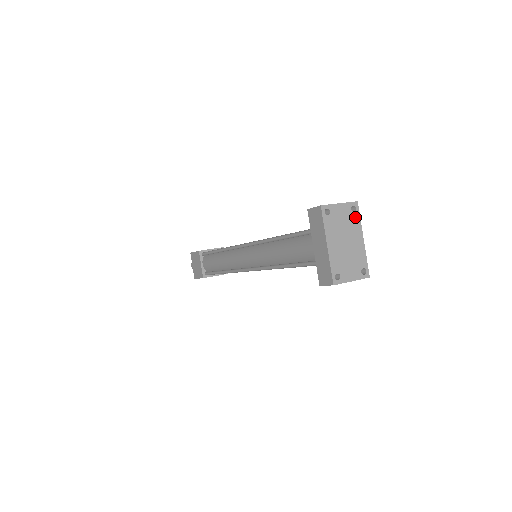
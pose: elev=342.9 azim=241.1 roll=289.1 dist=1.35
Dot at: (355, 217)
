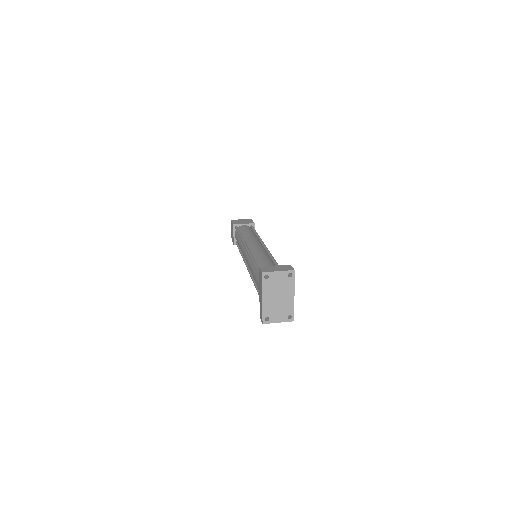
Dot at: (290, 281)
